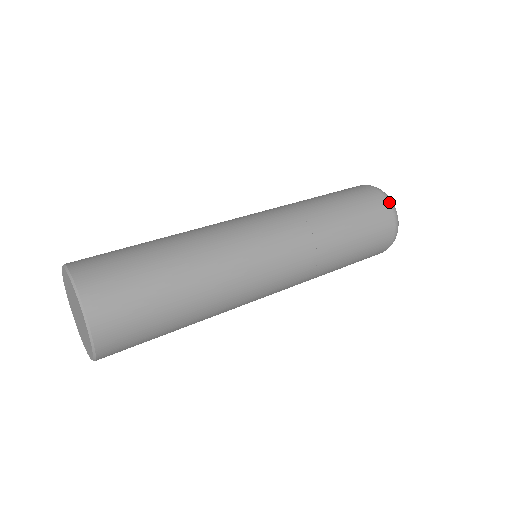
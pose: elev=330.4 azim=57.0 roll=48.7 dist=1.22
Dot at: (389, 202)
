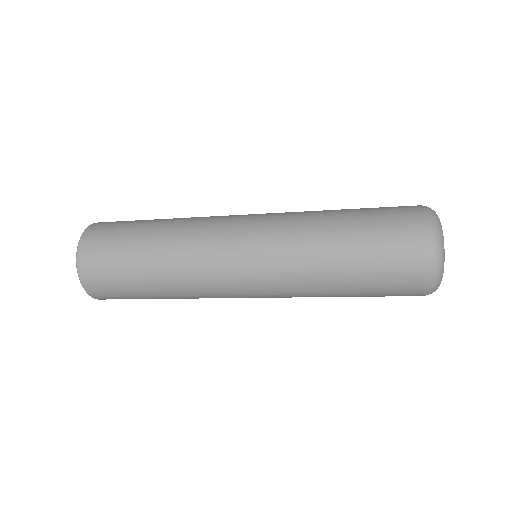
Dot at: (422, 206)
